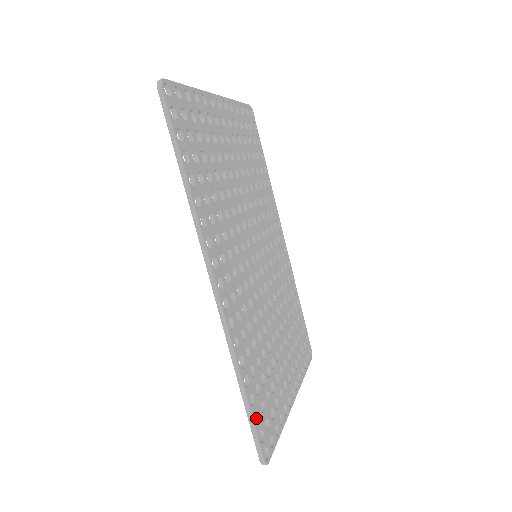
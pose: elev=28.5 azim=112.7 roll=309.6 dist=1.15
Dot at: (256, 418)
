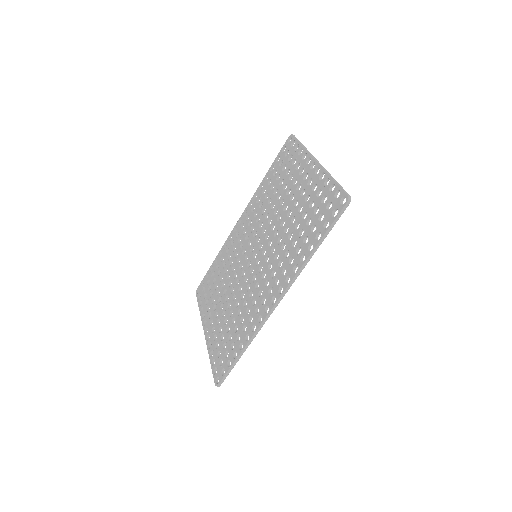
Dot at: (229, 363)
